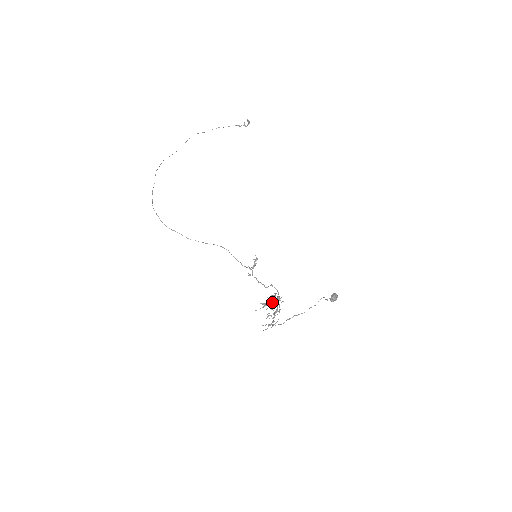
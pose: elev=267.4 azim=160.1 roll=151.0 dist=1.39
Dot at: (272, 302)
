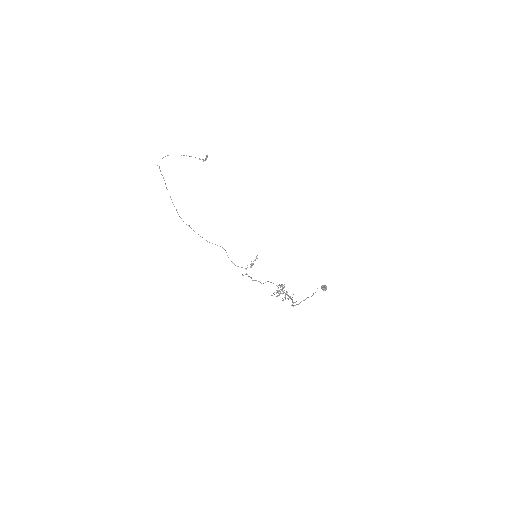
Dot at: (280, 291)
